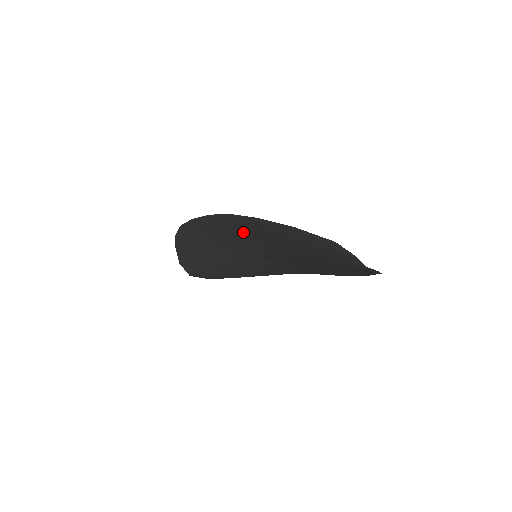
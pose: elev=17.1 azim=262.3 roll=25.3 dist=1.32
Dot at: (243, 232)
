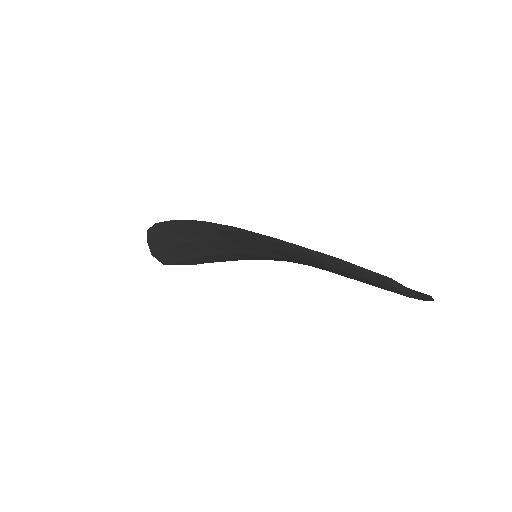
Dot at: (248, 241)
